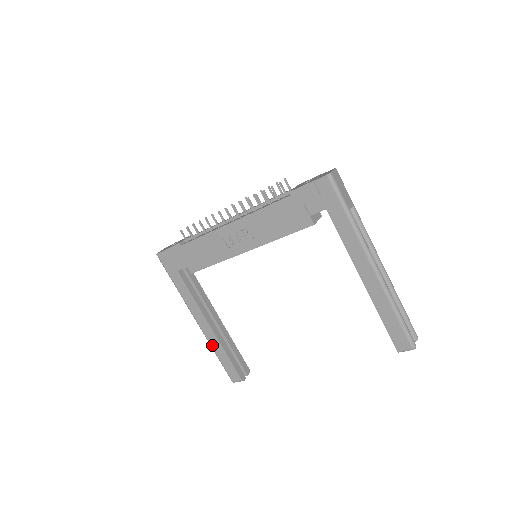
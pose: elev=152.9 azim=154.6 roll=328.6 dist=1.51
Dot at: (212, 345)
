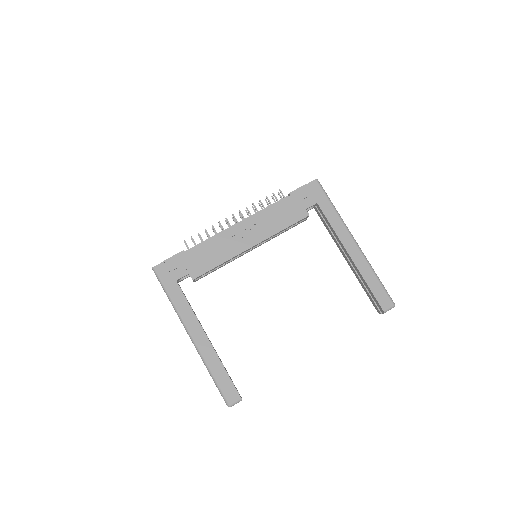
Dot at: (208, 362)
